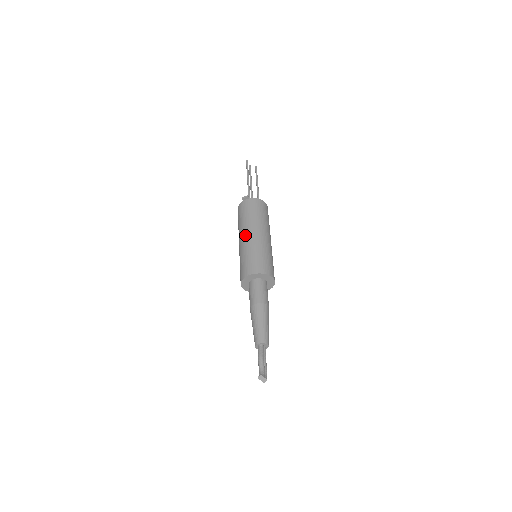
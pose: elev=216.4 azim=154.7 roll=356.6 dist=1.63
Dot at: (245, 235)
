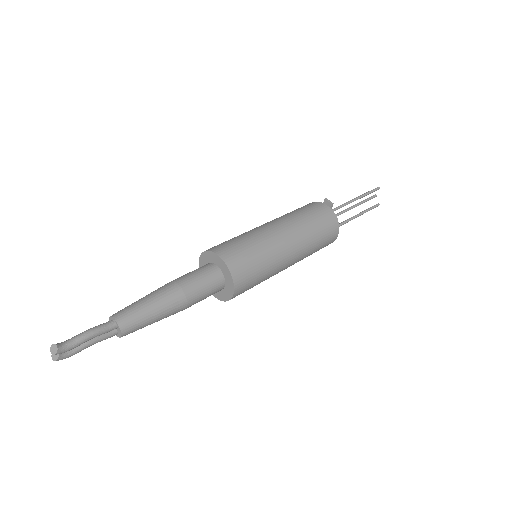
Dot at: (276, 225)
